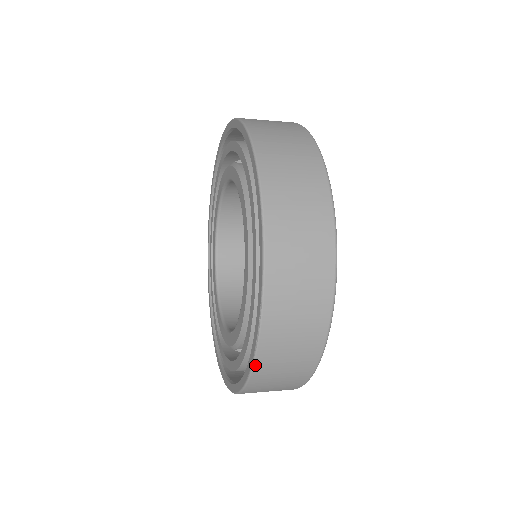
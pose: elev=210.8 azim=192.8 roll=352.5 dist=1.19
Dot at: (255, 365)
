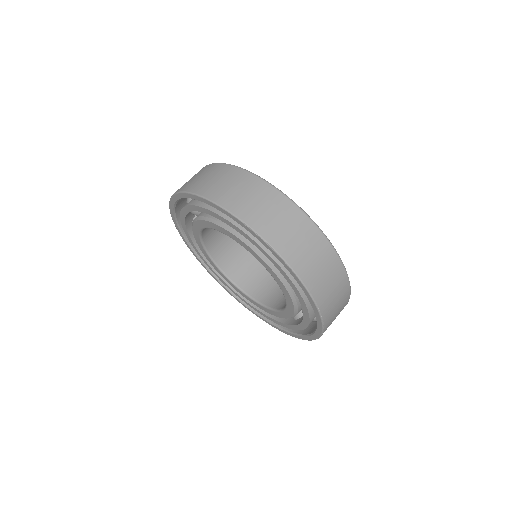
Dot at: (287, 261)
